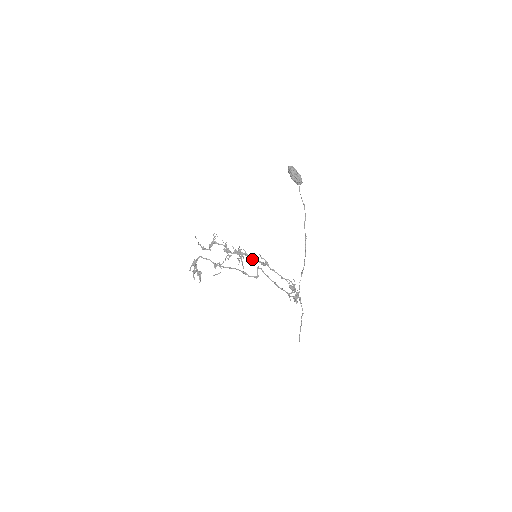
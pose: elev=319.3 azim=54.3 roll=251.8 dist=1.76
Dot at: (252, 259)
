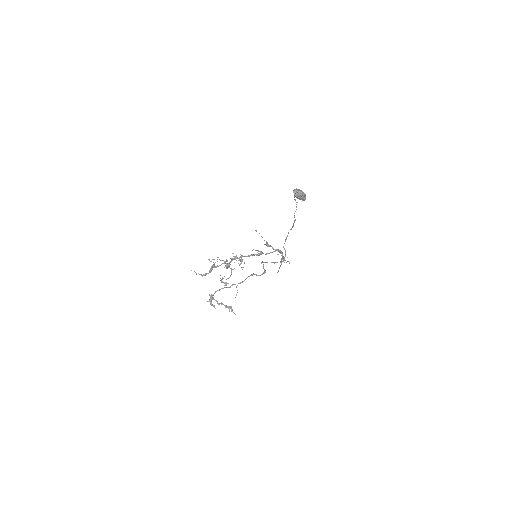
Dot at: occluded
